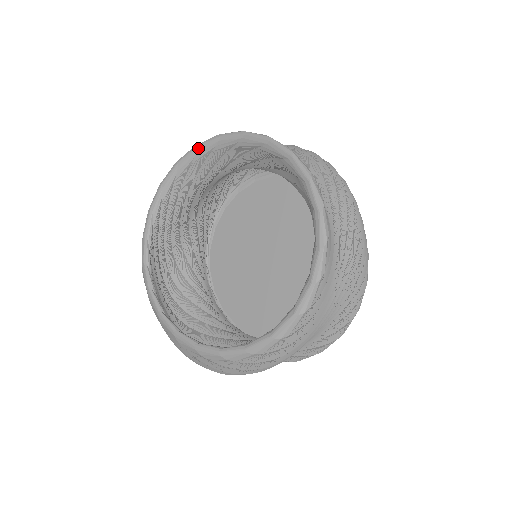
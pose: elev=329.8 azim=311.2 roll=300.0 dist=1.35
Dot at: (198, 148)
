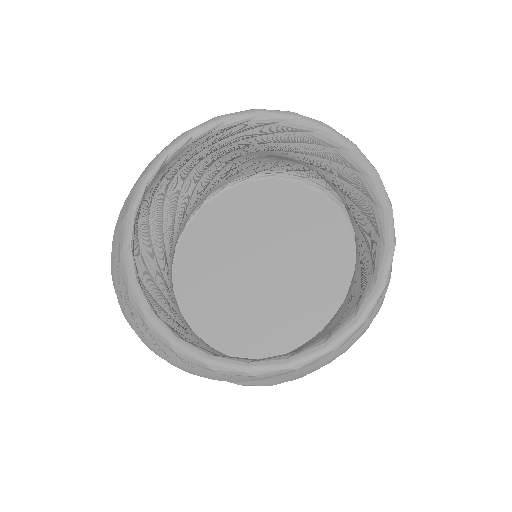
Dot at: (327, 130)
